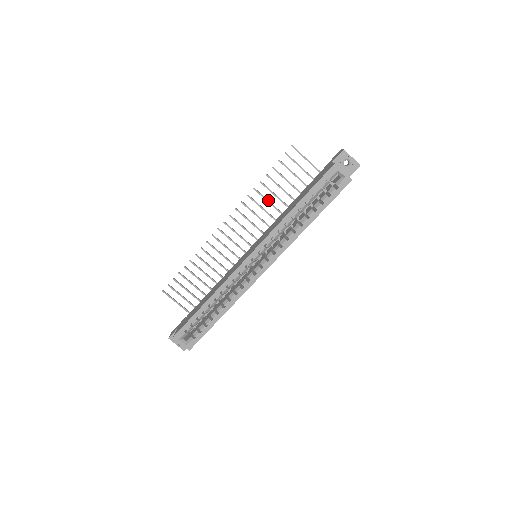
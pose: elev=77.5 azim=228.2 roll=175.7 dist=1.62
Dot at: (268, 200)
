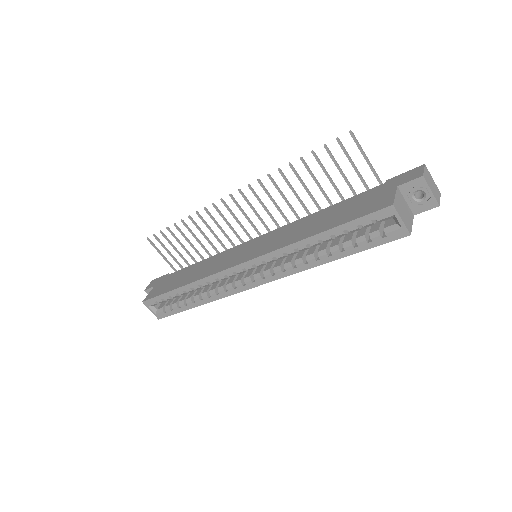
Dot at: (294, 190)
